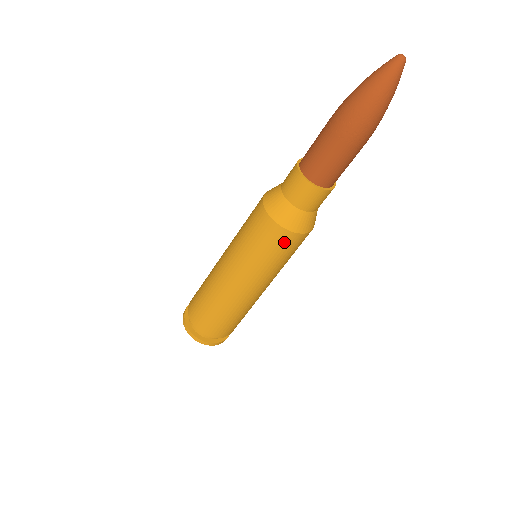
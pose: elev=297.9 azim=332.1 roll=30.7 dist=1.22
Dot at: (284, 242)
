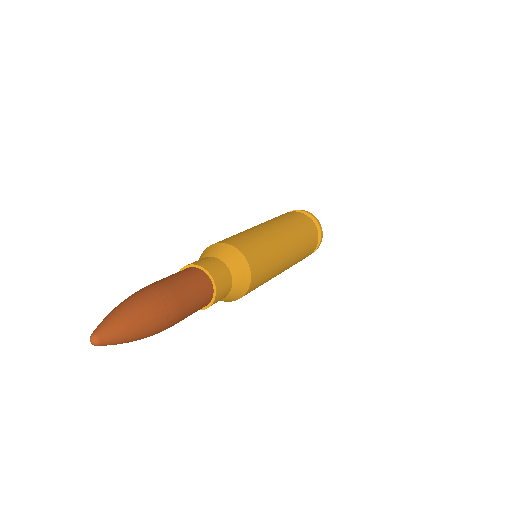
Dot at: occluded
